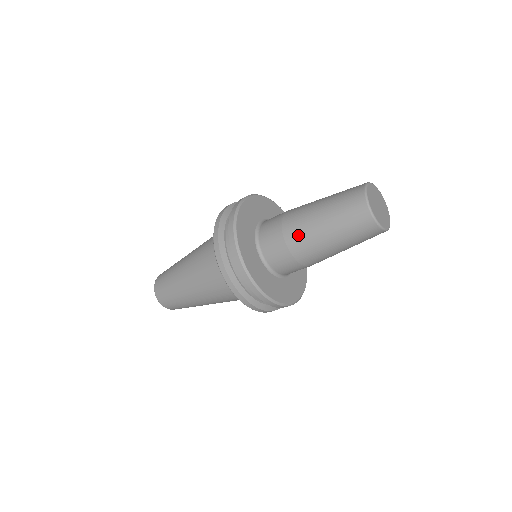
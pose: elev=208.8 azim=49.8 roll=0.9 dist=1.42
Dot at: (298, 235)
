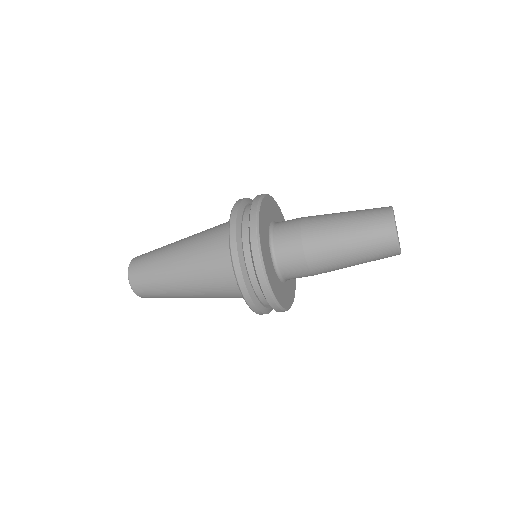
Dot at: (319, 247)
